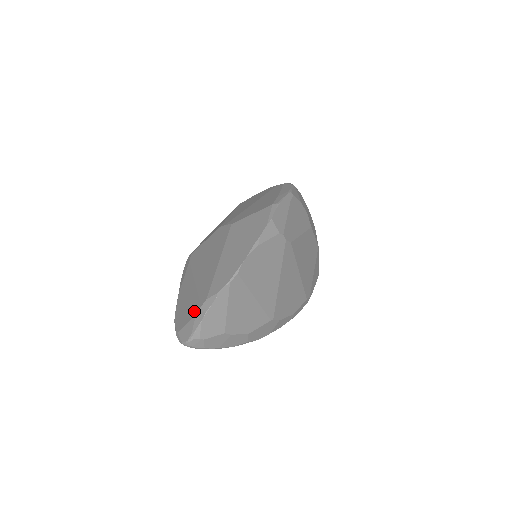
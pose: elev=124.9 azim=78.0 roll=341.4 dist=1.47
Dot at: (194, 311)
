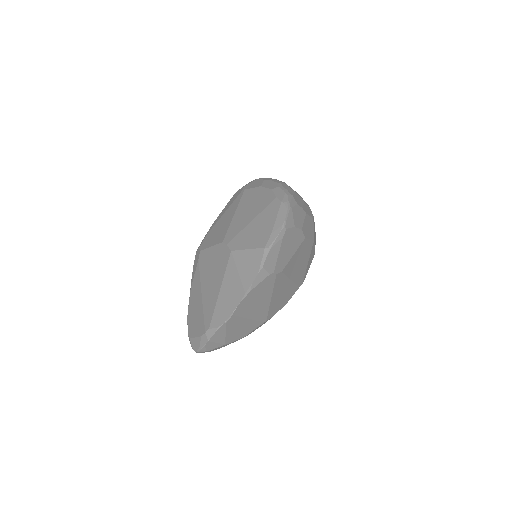
Dot at: (200, 331)
